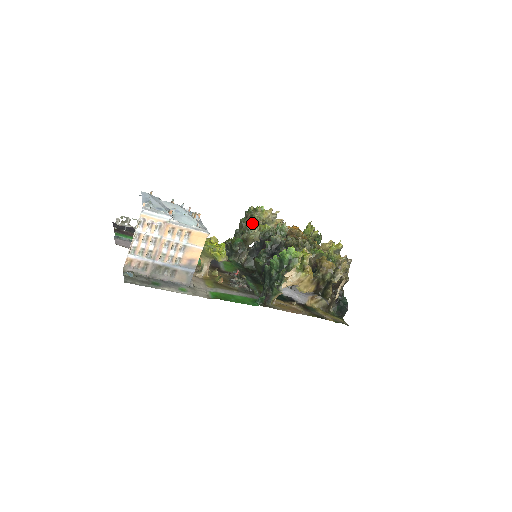
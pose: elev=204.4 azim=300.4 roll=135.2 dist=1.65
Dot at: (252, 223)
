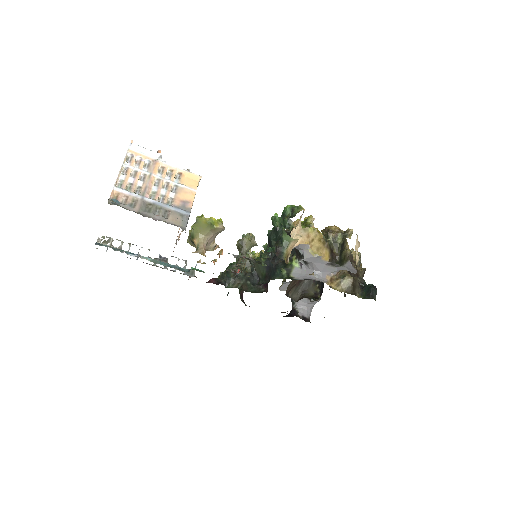
Dot at: occluded
